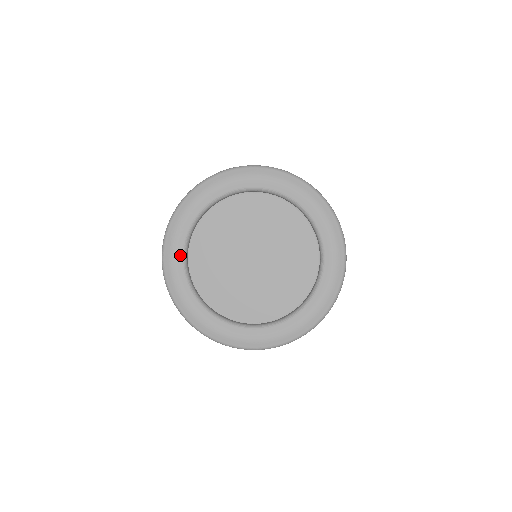
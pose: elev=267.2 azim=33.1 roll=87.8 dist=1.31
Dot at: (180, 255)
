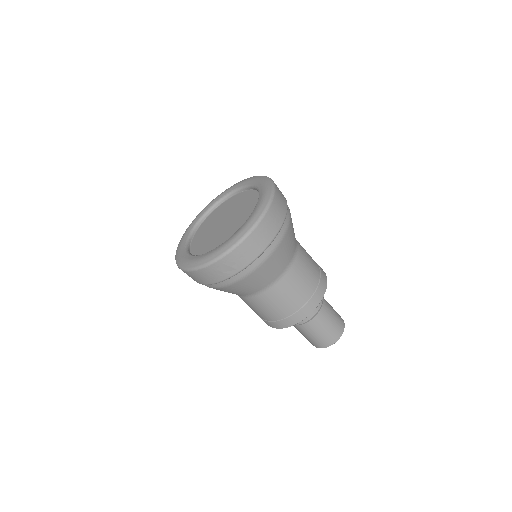
Dot at: (192, 226)
